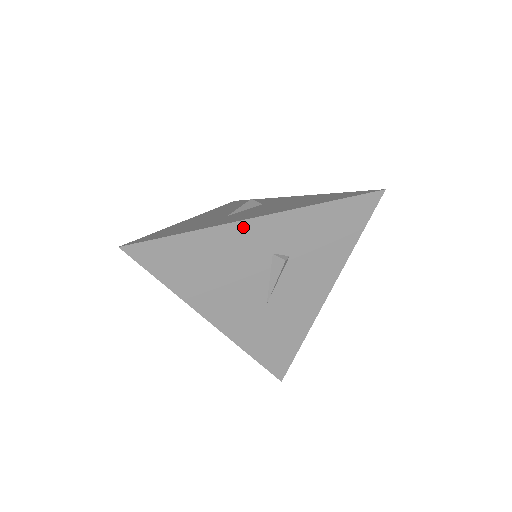
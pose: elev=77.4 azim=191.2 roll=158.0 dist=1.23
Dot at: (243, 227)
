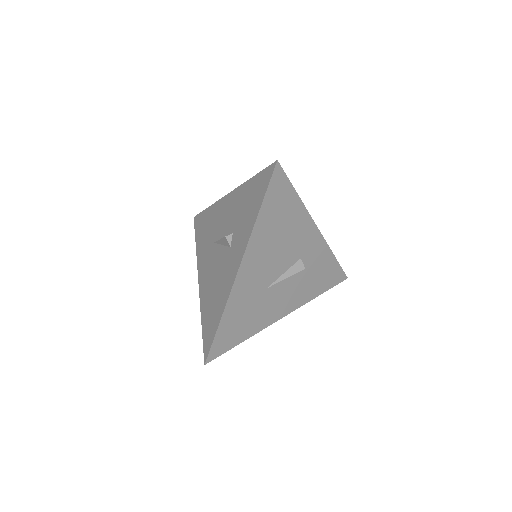
Dot at: (311, 227)
